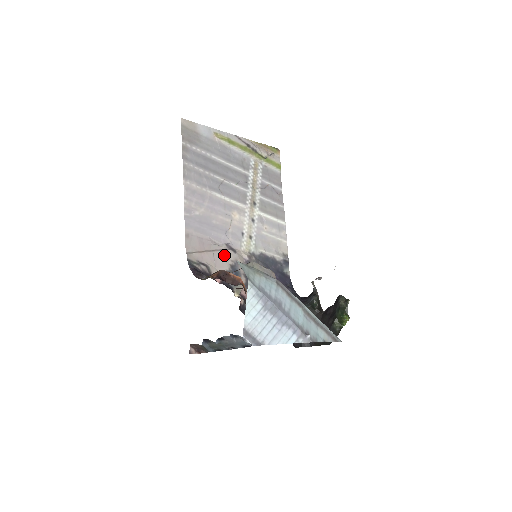
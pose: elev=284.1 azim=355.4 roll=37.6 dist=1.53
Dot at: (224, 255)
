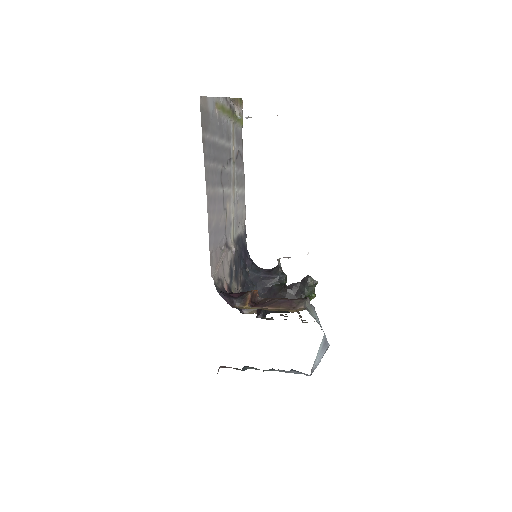
Dot at: (226, 258)
